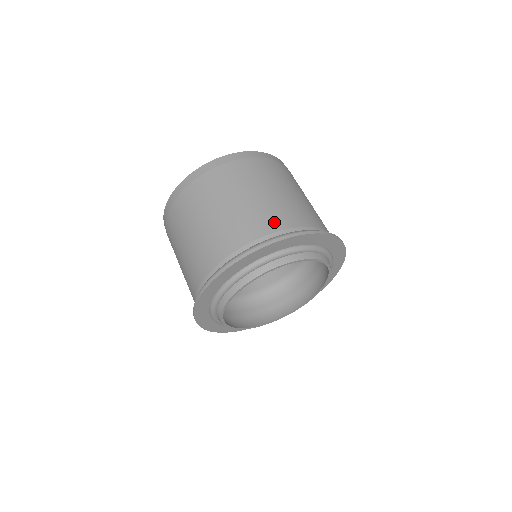
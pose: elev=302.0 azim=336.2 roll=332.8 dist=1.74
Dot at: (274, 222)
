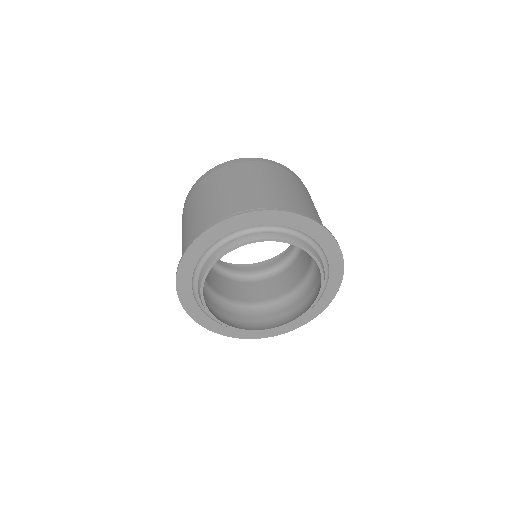
Dot at: (211, 218)
